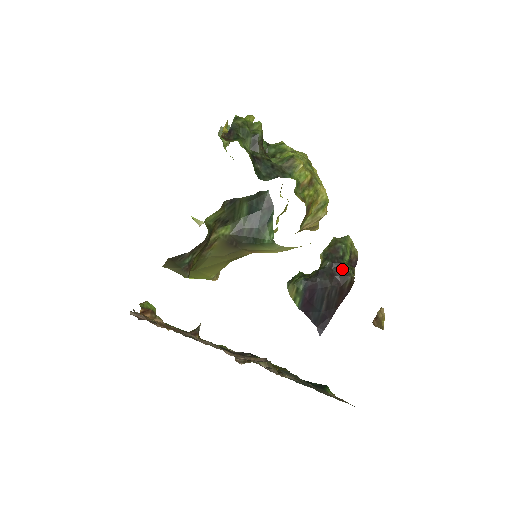
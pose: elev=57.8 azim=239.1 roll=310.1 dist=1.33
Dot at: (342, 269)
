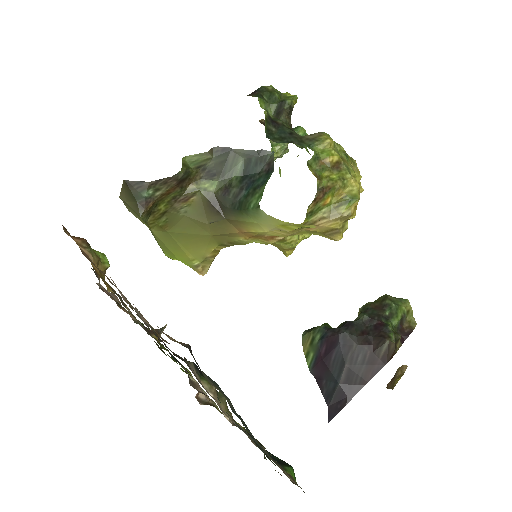
Dot at: (380, 329)
